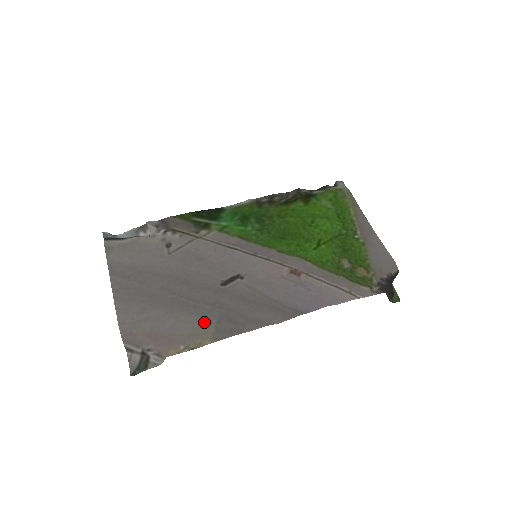
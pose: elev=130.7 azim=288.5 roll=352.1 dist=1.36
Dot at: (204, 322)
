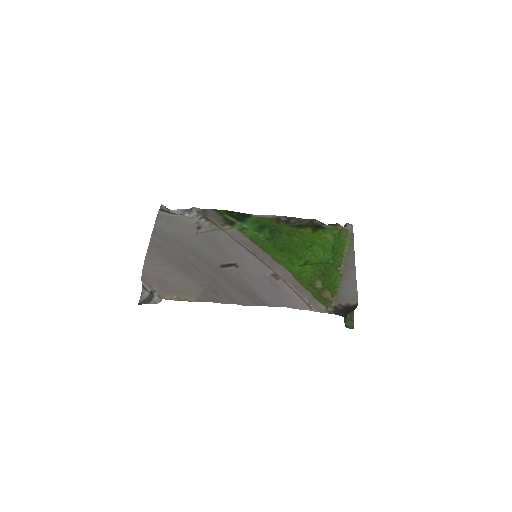
Dot at: (197, 286)
